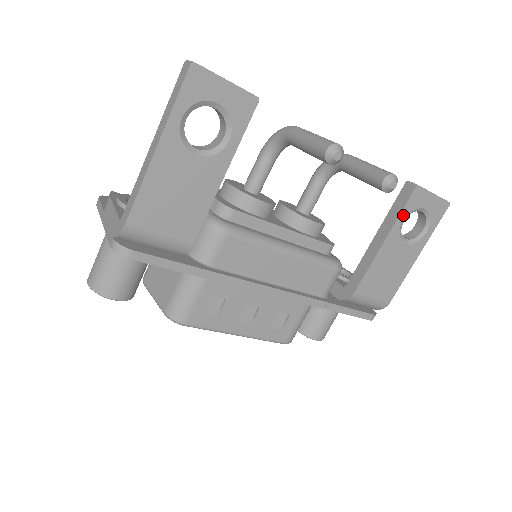
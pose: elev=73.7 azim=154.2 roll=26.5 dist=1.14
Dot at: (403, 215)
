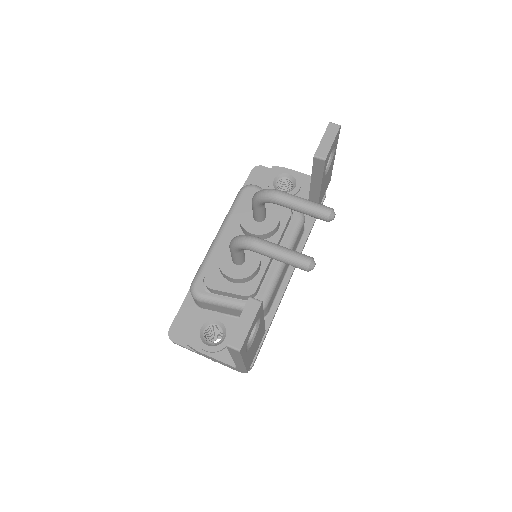
Dot at: (324, 172)
